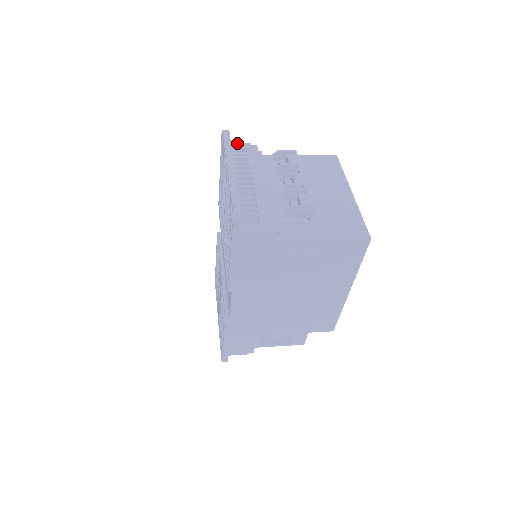
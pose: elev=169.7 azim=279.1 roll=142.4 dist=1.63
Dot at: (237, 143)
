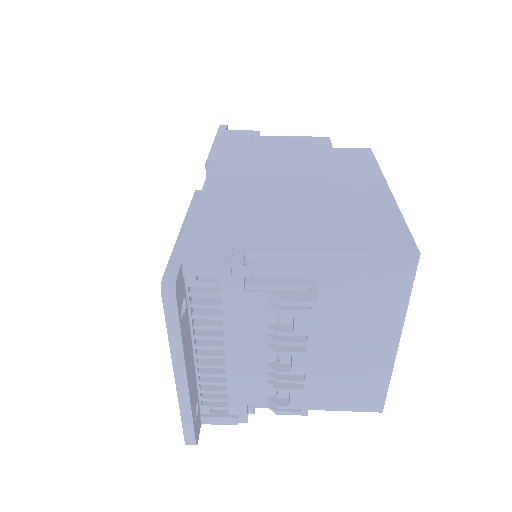
Dot at: (201, 264)
